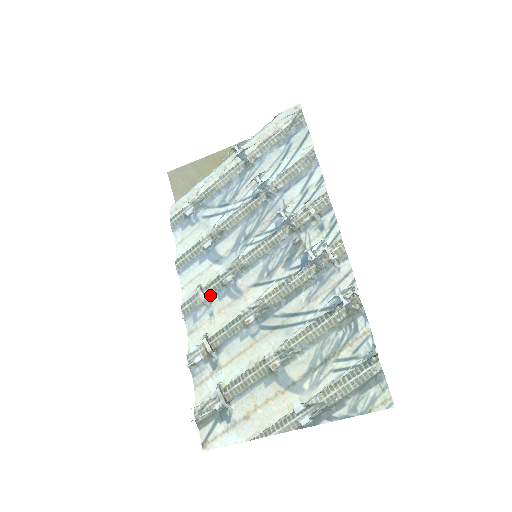
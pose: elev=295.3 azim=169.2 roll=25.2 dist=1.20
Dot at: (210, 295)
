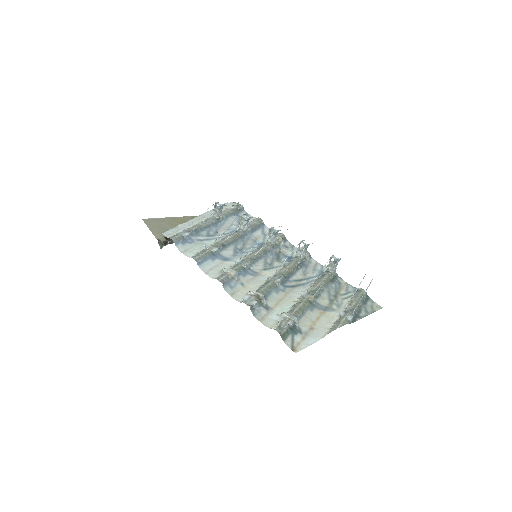
Dot at: (237, 273)
